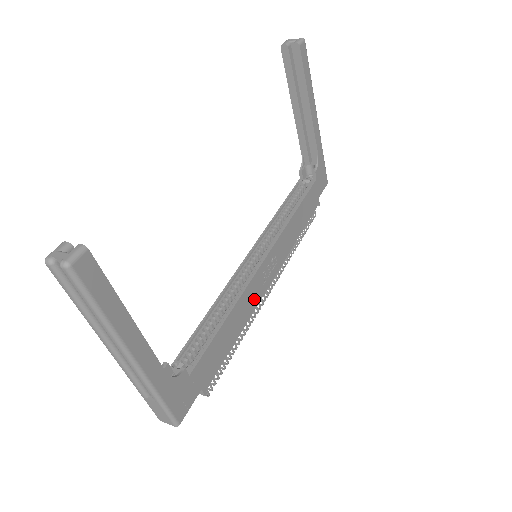
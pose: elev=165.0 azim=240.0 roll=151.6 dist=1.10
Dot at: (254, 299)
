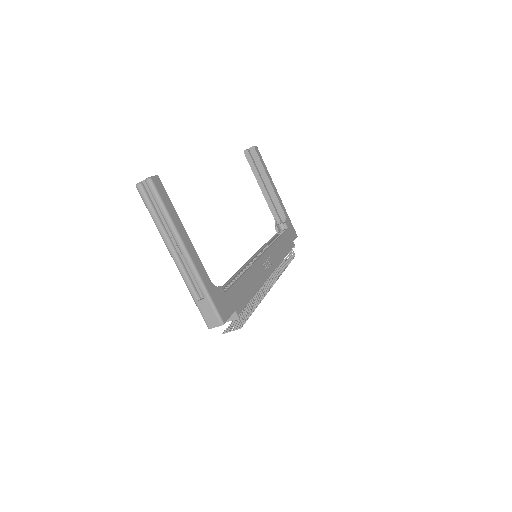
Dot at: (261, 276)
